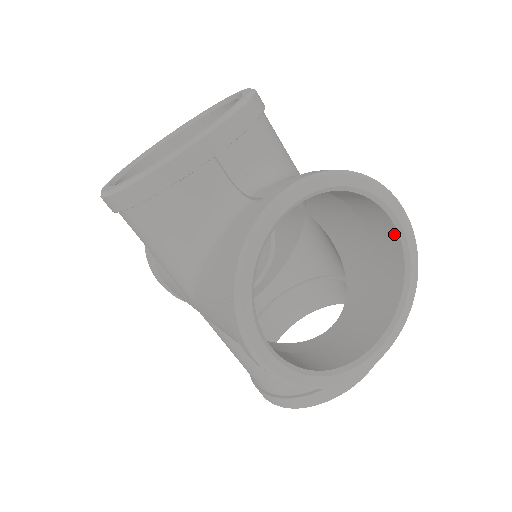
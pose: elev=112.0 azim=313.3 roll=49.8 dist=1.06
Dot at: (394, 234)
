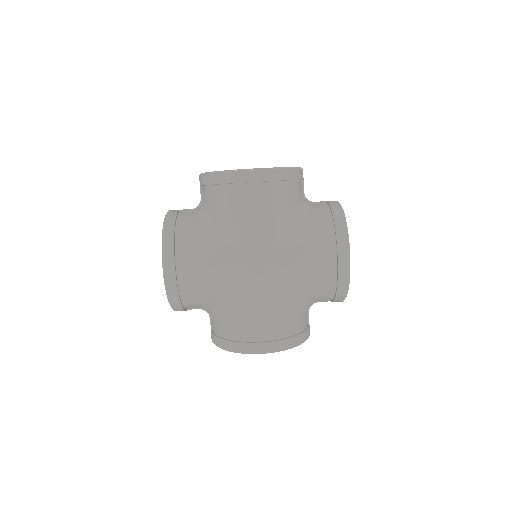
Dot at: occluded
